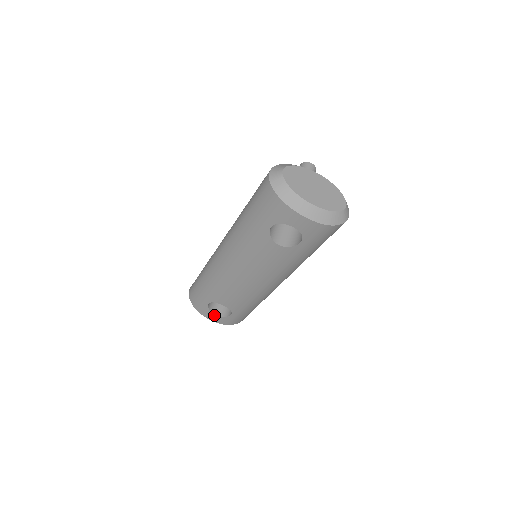
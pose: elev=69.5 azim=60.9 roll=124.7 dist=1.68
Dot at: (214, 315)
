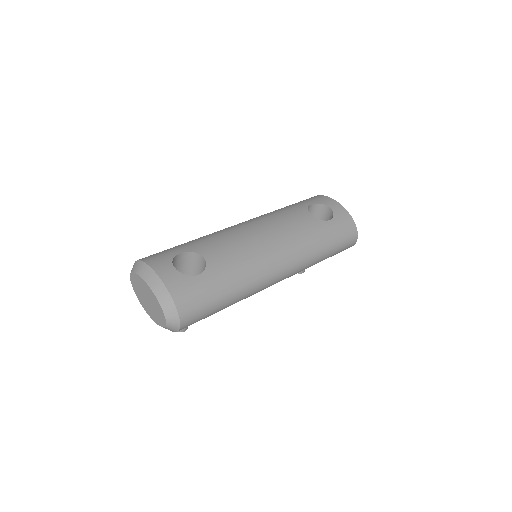
Dot at: (173, 268)
